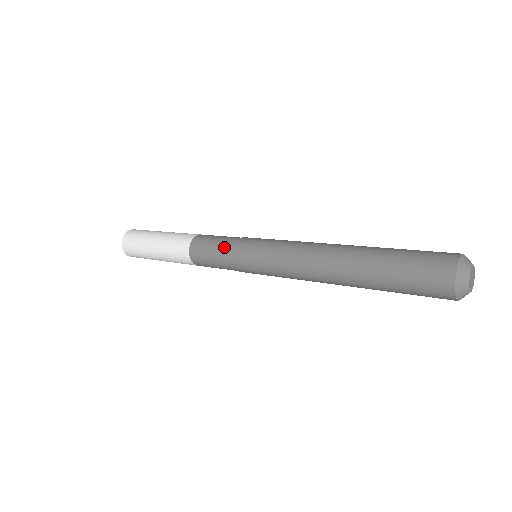
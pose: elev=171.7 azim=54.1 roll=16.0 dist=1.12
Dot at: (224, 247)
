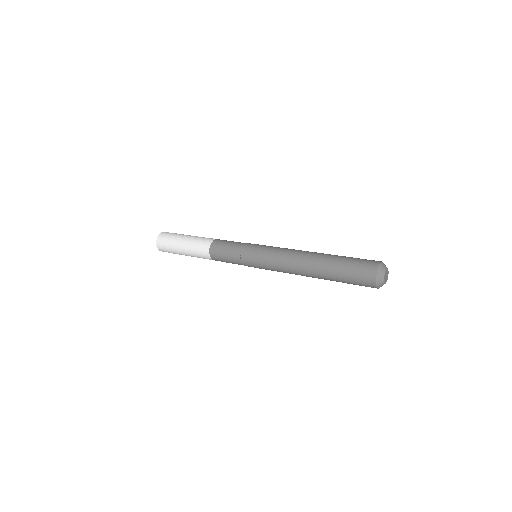
Dot at: (237, 245)
